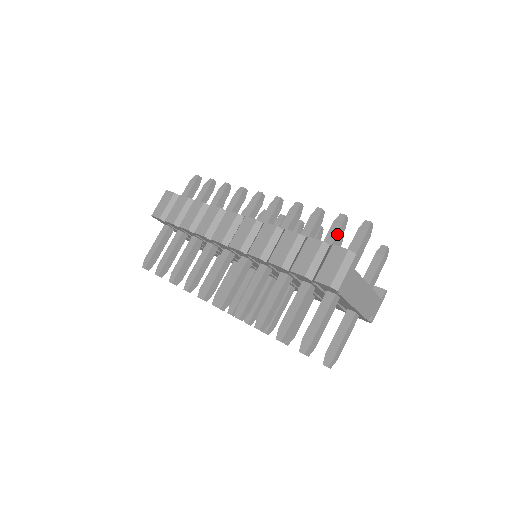
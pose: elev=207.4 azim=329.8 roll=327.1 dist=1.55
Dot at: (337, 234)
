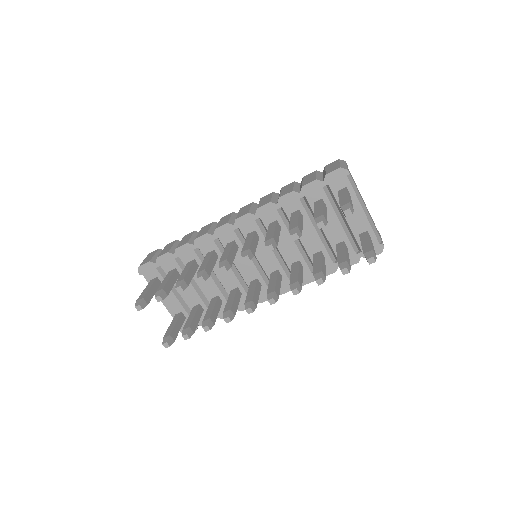
Dot at: occluded
